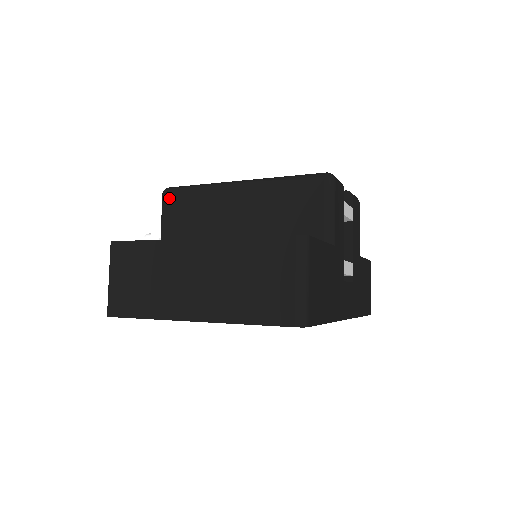
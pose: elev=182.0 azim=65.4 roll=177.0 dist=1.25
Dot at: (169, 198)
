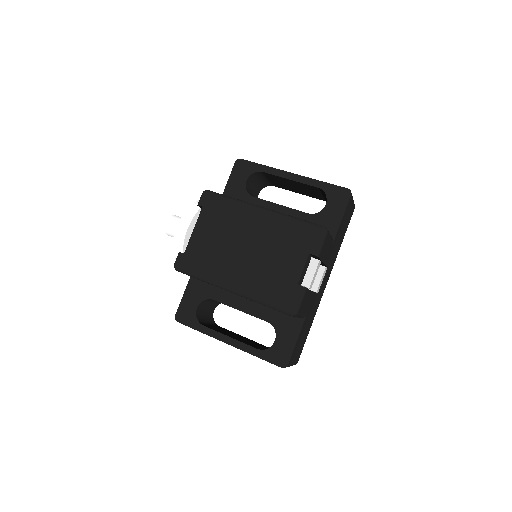
Dot at: occluded
